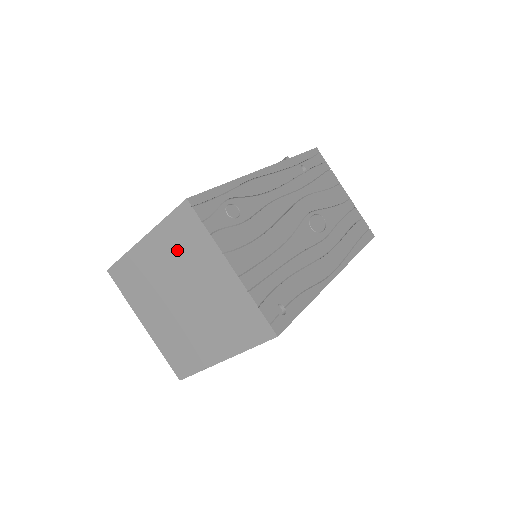
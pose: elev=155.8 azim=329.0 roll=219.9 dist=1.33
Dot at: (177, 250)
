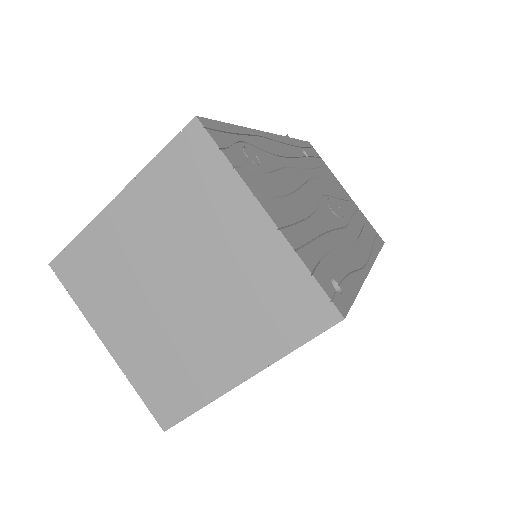
Dot at: (174, 205)
